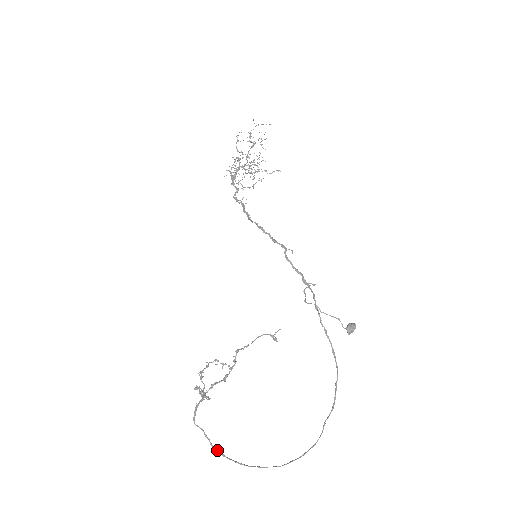
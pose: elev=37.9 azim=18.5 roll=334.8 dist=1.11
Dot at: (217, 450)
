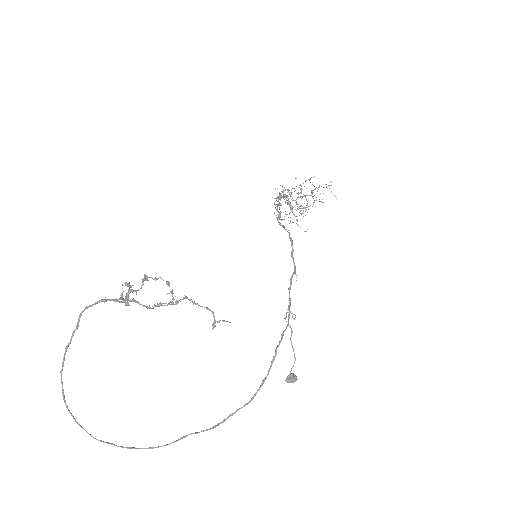
Dot at: (64, 359)
